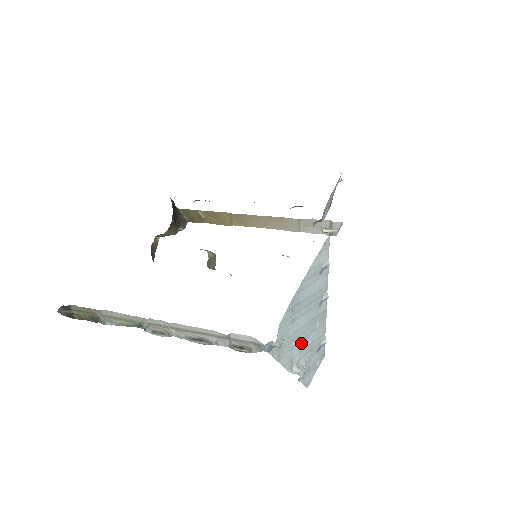
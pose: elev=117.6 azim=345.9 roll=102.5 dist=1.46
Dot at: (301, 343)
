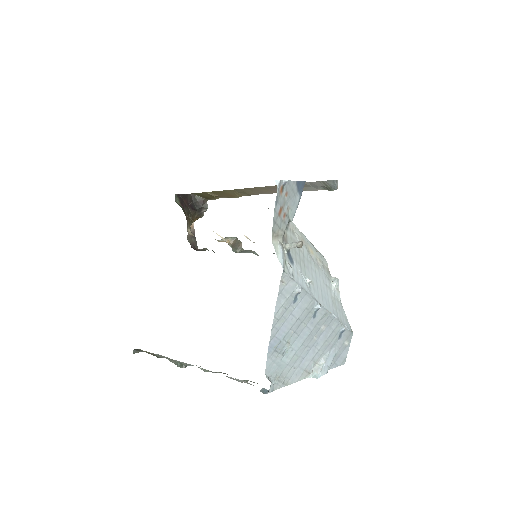
Dot at: (309, 353)
